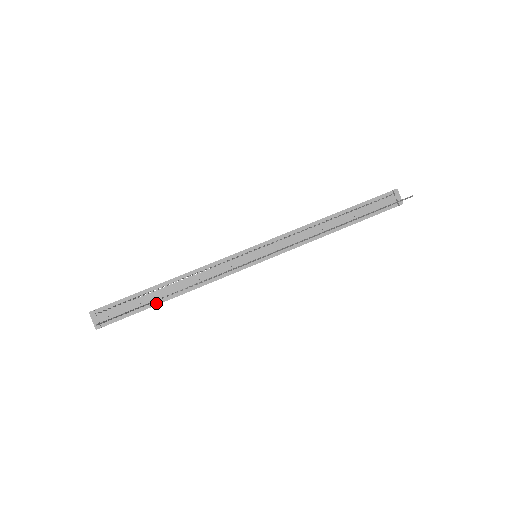
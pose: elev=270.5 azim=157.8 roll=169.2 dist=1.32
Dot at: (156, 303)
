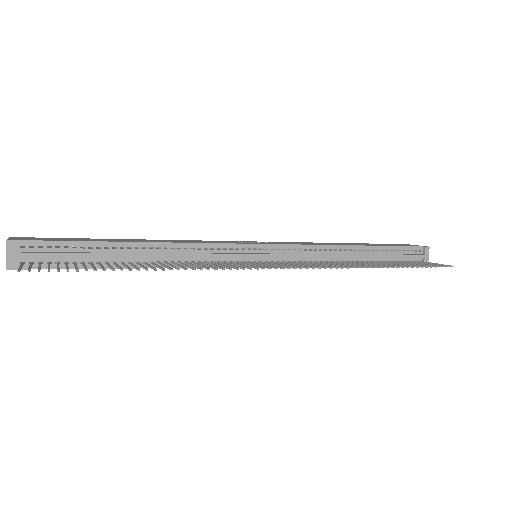
Dot at: occluded
